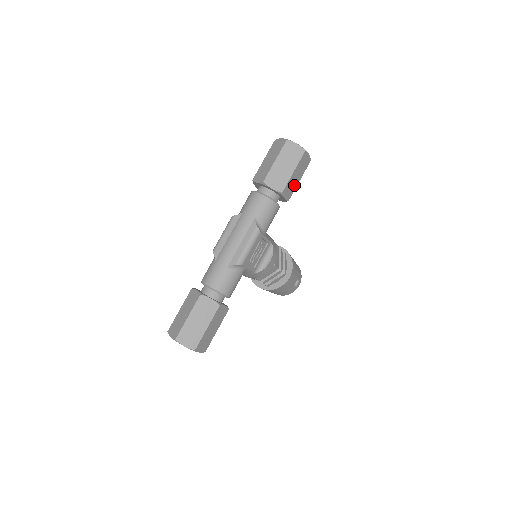
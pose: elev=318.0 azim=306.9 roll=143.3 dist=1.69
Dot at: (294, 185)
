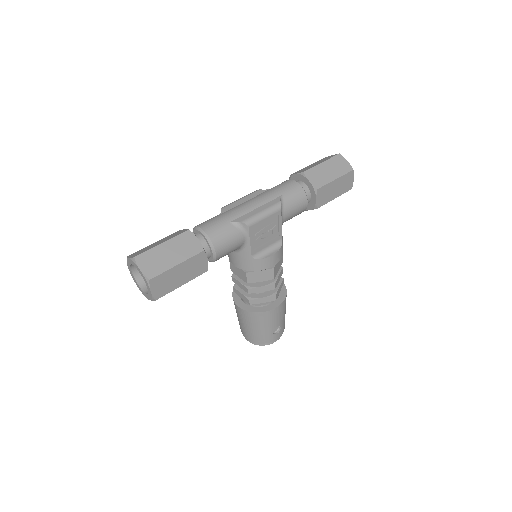
Dot at: (329, 197)
